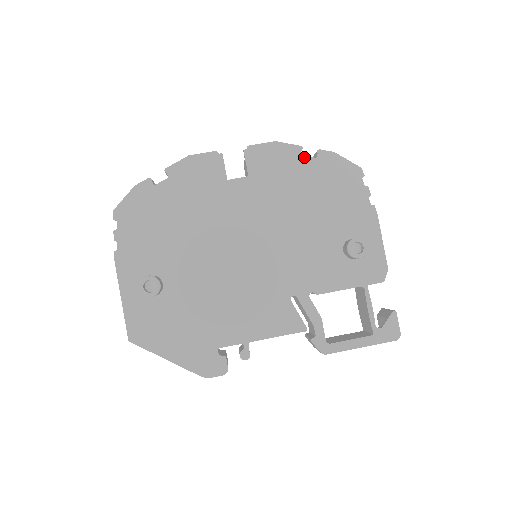
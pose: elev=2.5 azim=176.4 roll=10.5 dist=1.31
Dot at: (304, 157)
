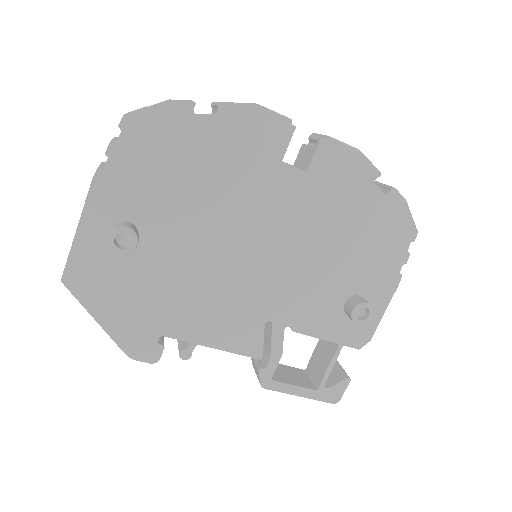
Dot at: (375, 186)
